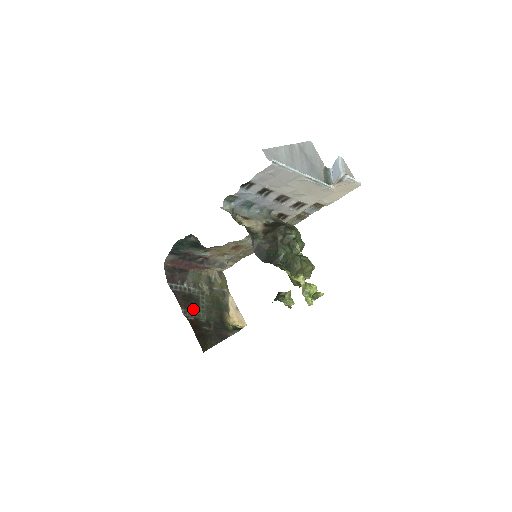
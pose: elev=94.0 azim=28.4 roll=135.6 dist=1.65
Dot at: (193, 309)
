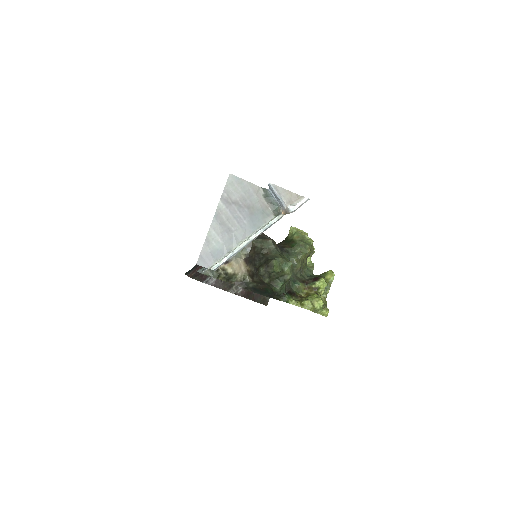
Dot at: occluded
